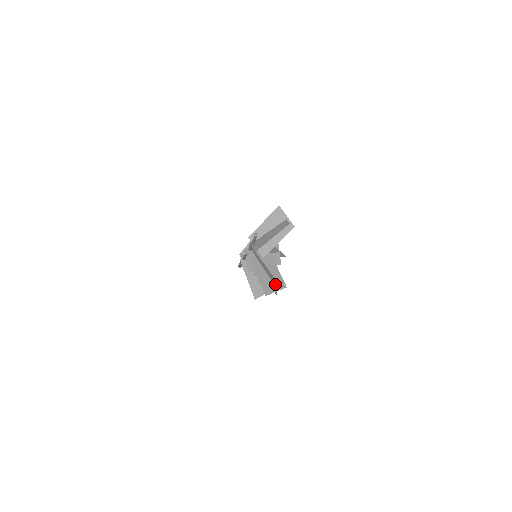
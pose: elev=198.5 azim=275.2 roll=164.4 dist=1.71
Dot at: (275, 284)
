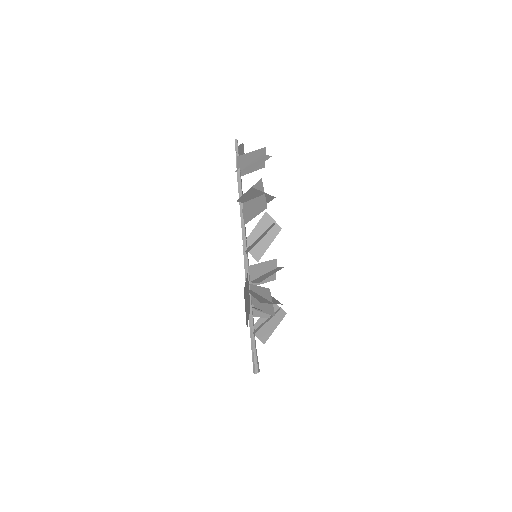
Dot at: (262, 189)
